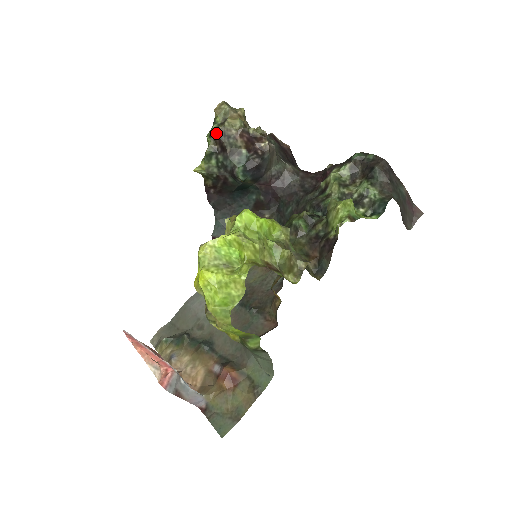
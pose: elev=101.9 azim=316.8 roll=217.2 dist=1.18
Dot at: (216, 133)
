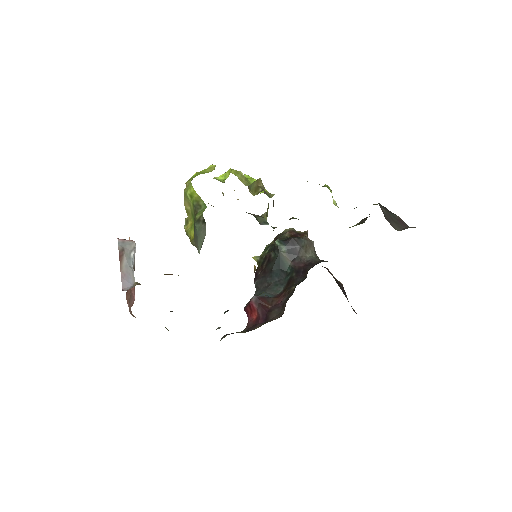
Dot at: (276, 236)
